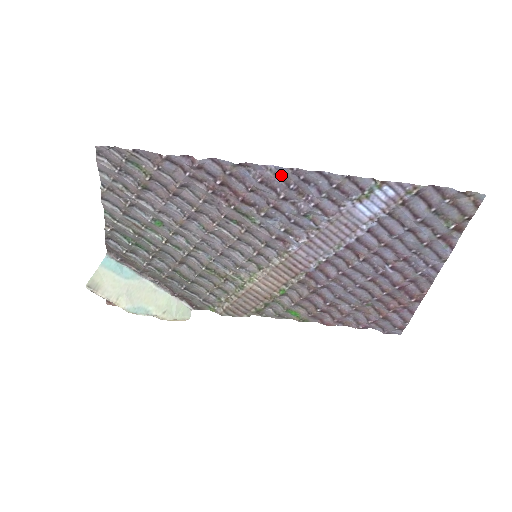
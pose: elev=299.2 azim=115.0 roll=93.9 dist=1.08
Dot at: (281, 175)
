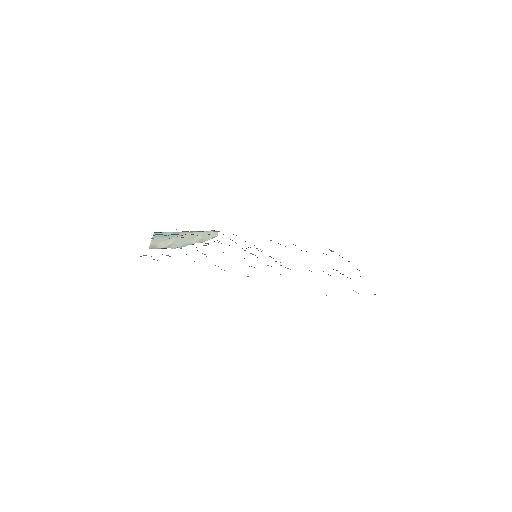
Dot at: occluded
